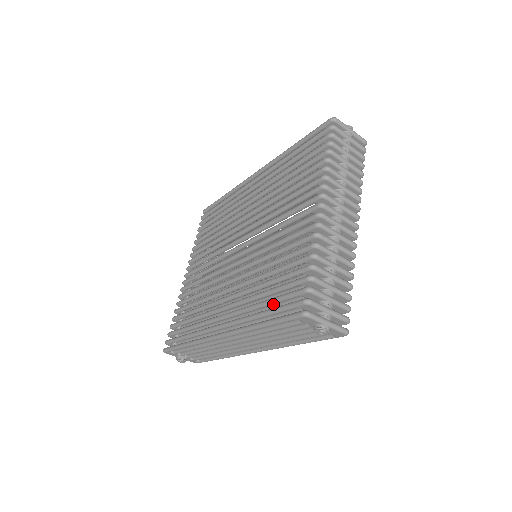
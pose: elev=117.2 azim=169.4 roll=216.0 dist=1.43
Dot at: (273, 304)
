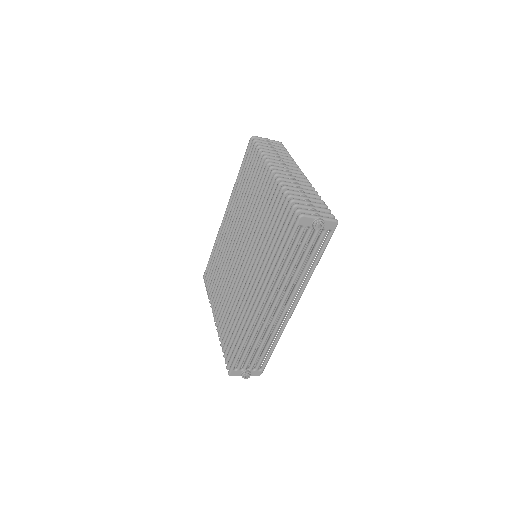
Dot at: occluded
